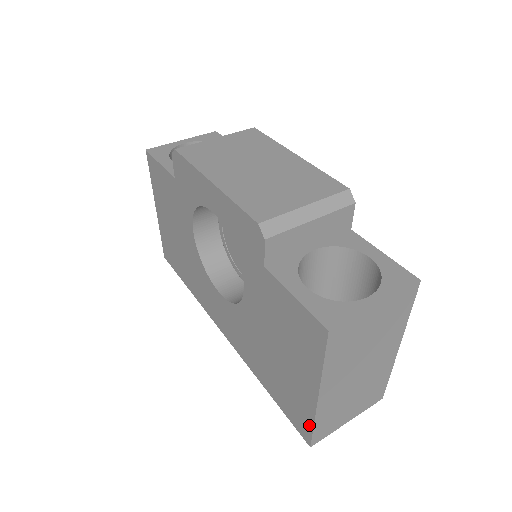
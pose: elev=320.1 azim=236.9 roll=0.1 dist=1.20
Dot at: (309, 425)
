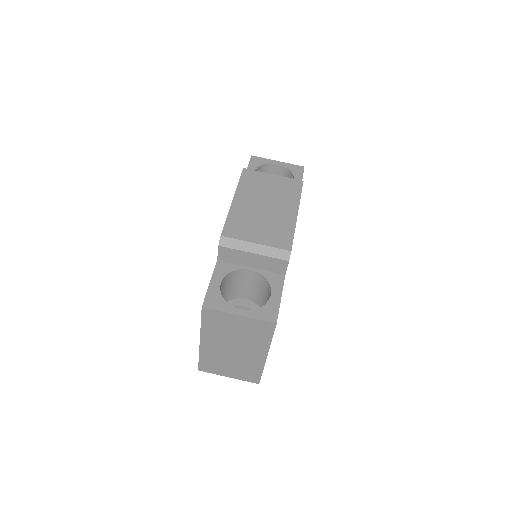
Dot at: occluded
